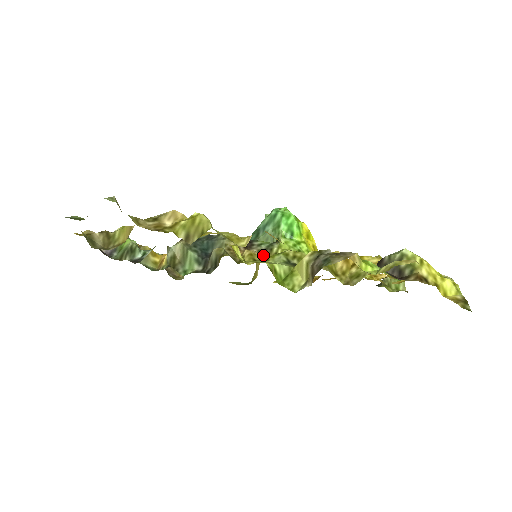
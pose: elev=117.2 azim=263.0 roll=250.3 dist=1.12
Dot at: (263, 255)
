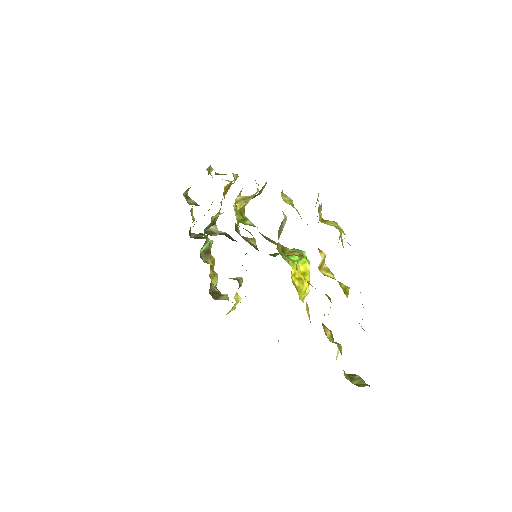
Dot at: occluded
